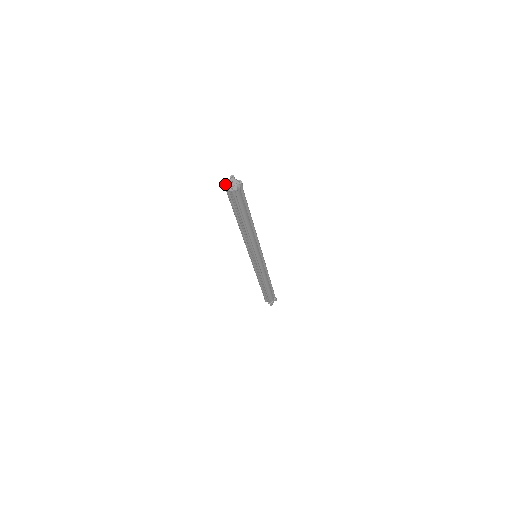
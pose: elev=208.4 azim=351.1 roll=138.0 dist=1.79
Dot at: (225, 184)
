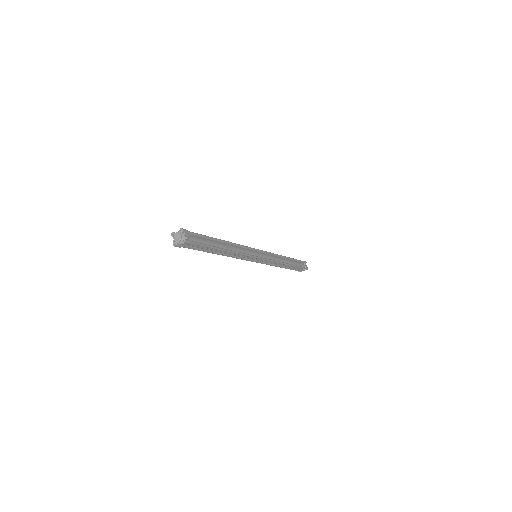
Dot at: (175, 244)
